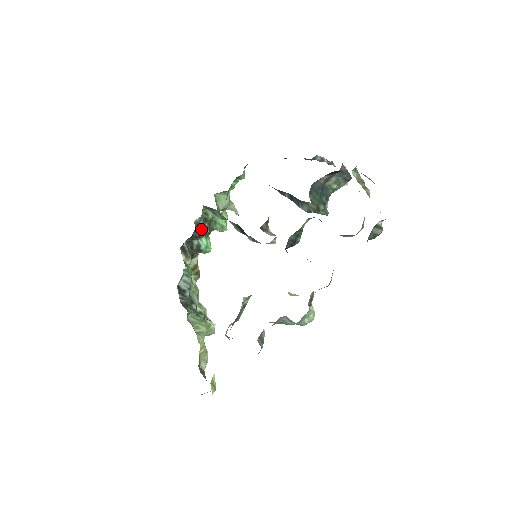
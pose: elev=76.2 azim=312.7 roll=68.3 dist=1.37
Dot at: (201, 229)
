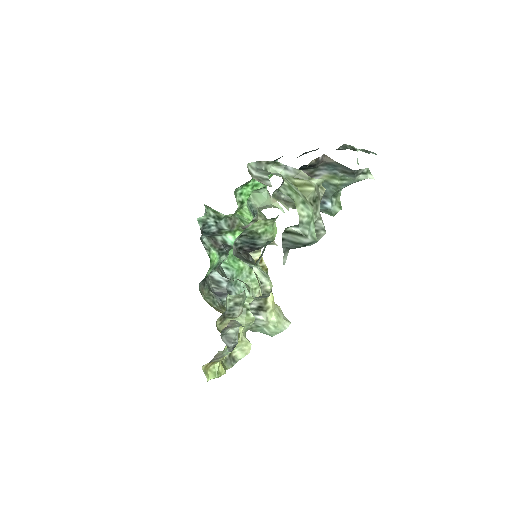
Dot at: (216, 226)
